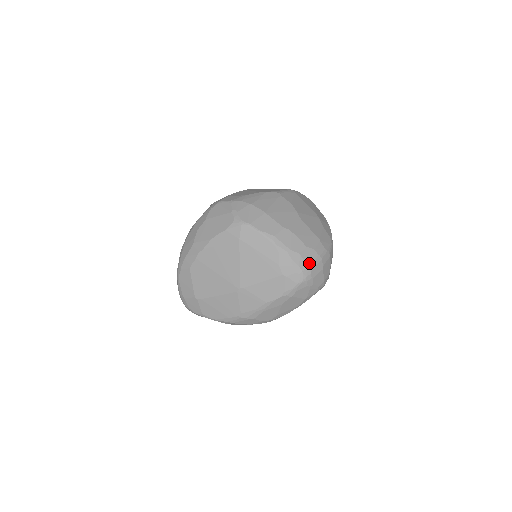
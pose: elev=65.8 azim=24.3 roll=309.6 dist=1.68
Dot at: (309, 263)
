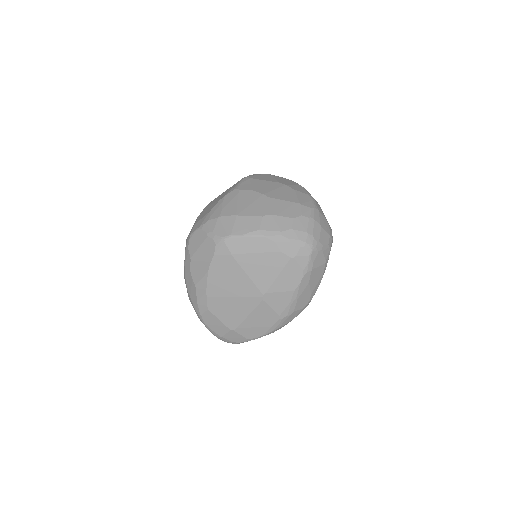
Dot at: (306, 231)
